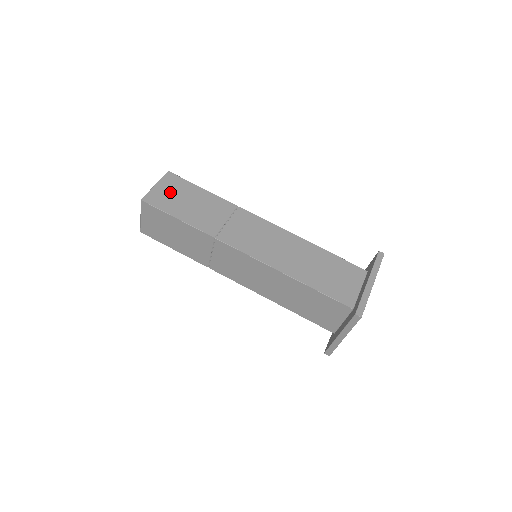
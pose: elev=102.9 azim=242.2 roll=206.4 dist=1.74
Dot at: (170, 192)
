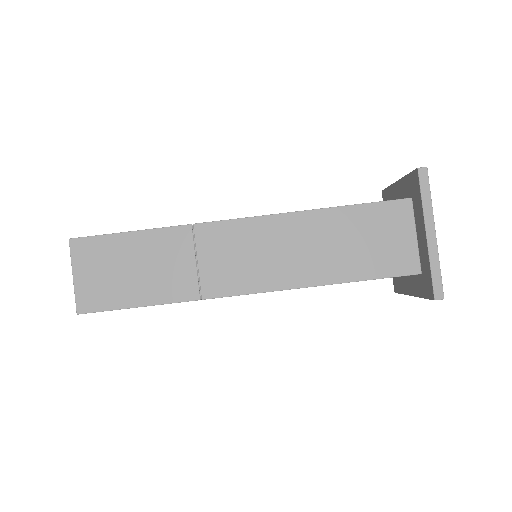
Dot at: (98, 273)
